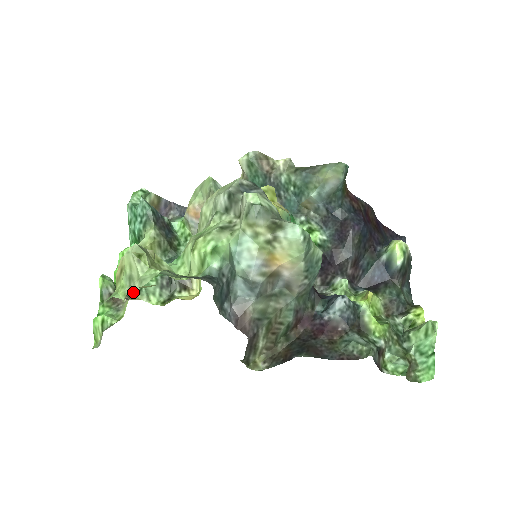
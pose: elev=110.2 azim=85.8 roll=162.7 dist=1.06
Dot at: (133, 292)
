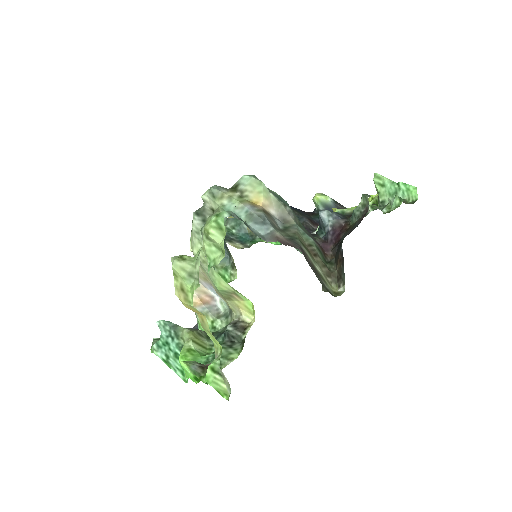
Dot at: occluded
